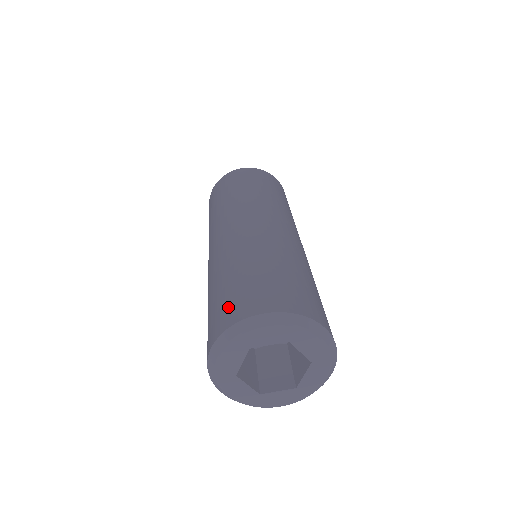
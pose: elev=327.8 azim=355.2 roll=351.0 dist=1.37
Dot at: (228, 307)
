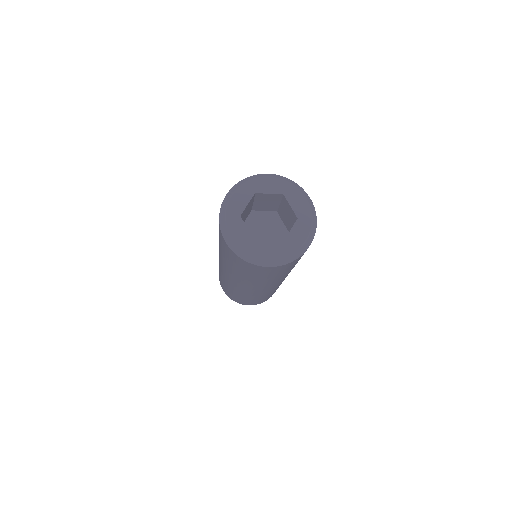
Dot at: occluded
